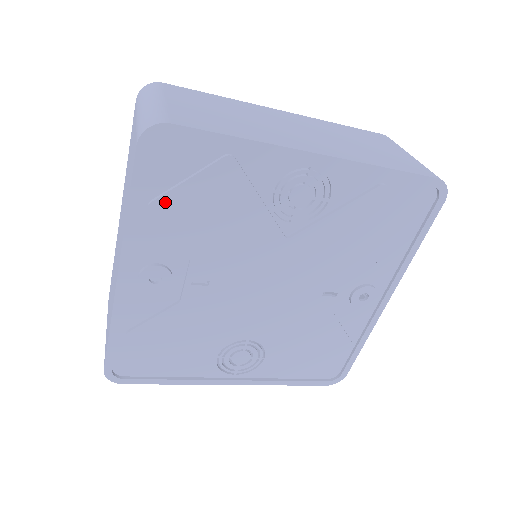
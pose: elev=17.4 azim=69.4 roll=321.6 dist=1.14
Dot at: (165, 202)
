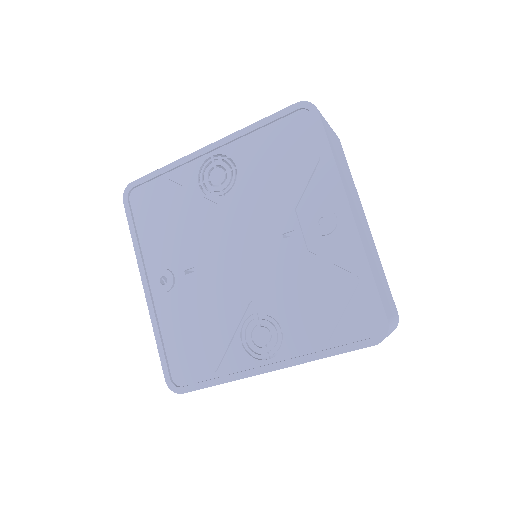
Dot at: (147, 225)
